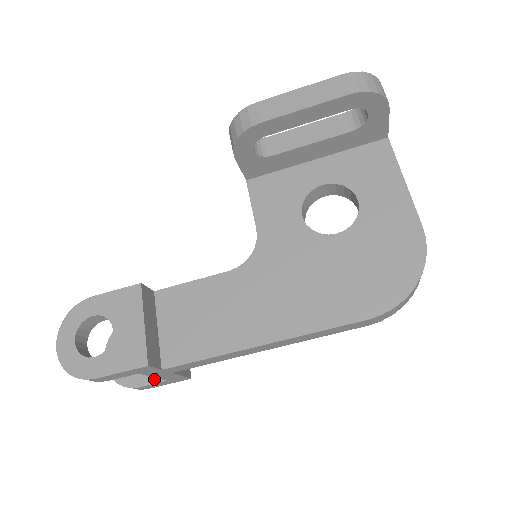
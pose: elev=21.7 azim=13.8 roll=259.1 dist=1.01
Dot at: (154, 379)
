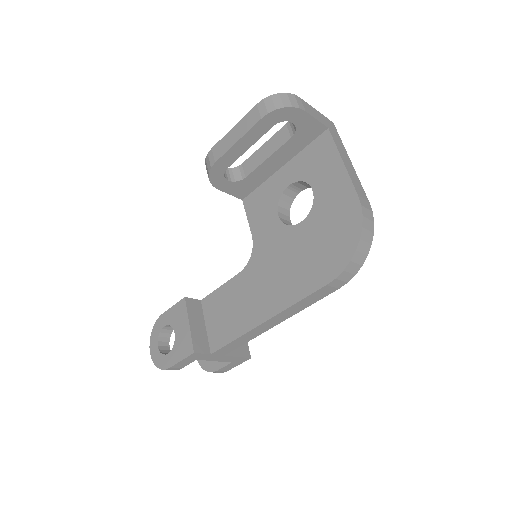
Dot at: (224, 363)
